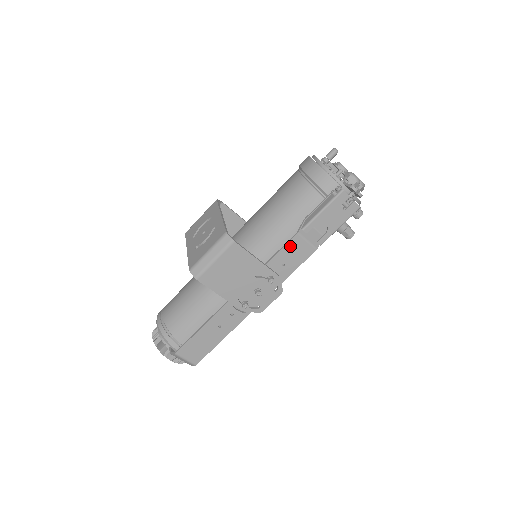
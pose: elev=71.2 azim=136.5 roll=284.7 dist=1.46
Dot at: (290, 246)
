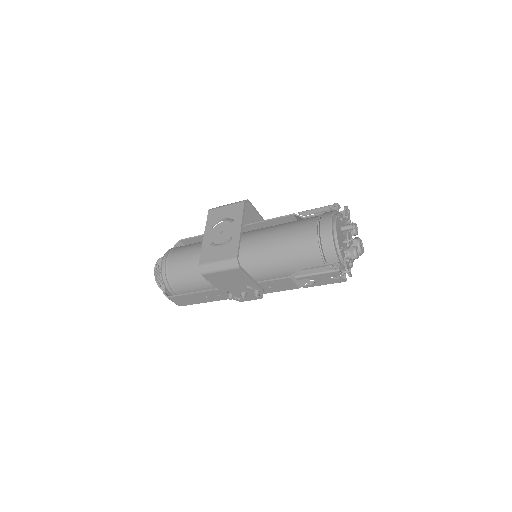
Dot at: (281, 281)
